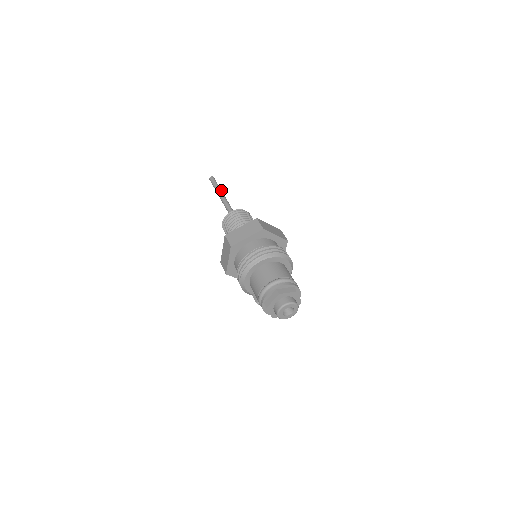
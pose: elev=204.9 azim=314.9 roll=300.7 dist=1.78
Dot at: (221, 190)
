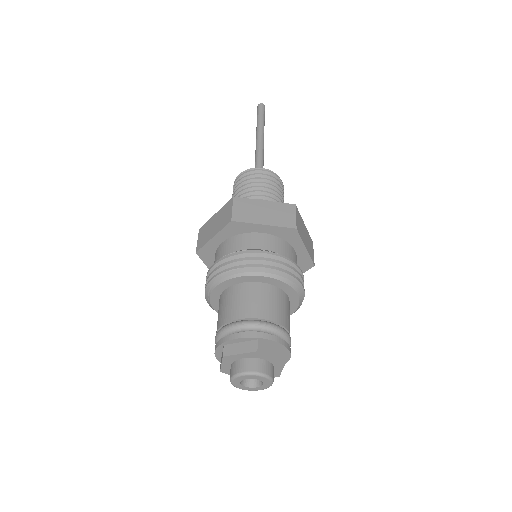
Dot at: (262, 127)
